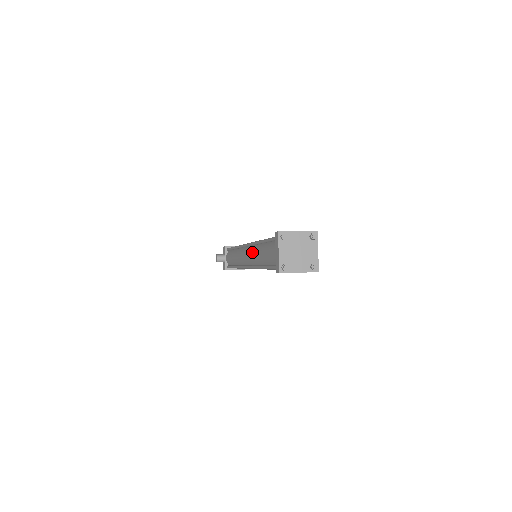
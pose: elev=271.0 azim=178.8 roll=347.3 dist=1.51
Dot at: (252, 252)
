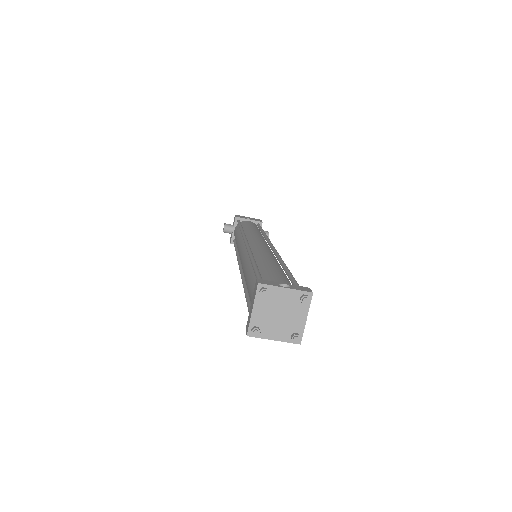
Dot at: (244, 262)
